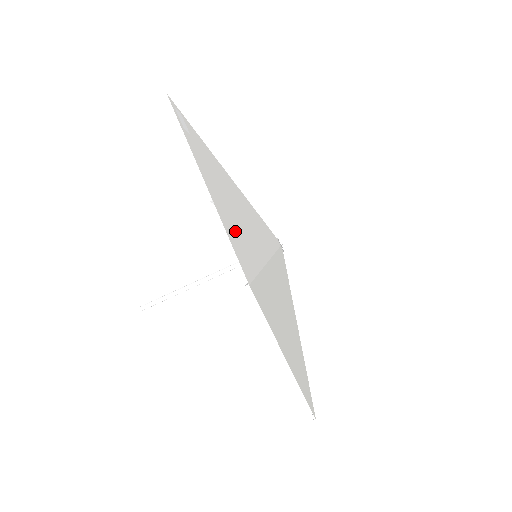
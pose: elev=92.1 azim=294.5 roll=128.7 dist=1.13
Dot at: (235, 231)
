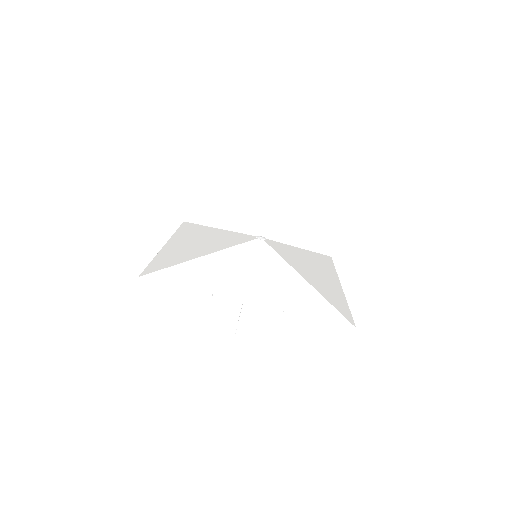
Dot at: (304, 305)
